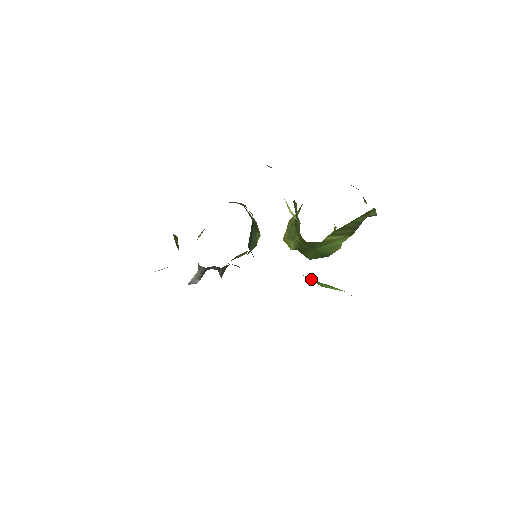
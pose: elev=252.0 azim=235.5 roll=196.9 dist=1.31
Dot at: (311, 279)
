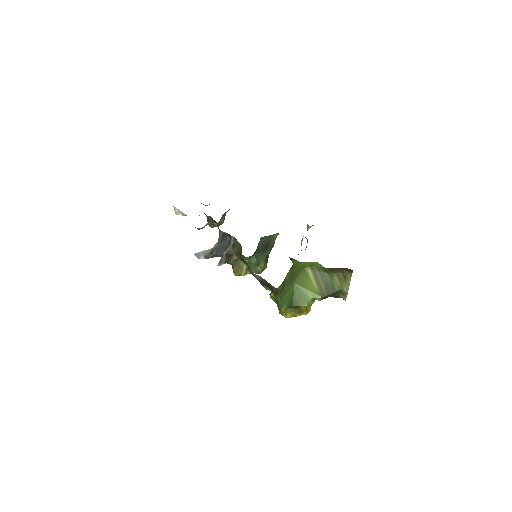
Dot at: occluded
